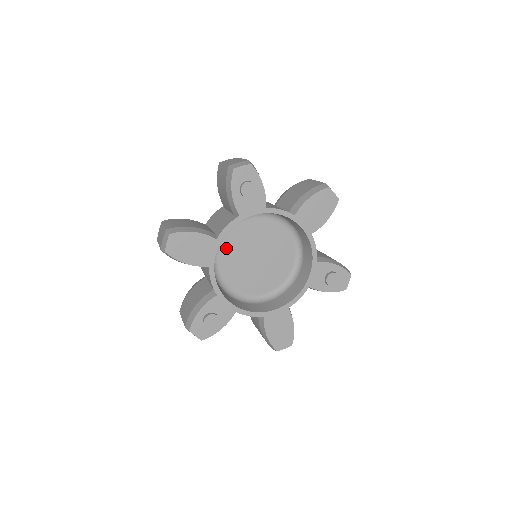
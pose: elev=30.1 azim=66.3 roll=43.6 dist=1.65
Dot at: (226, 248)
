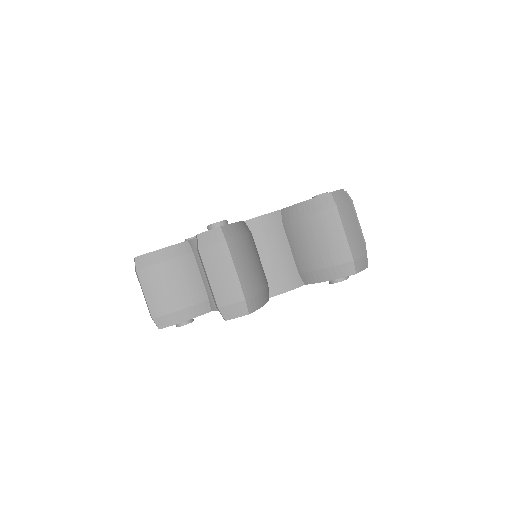
Dot at: occluded
